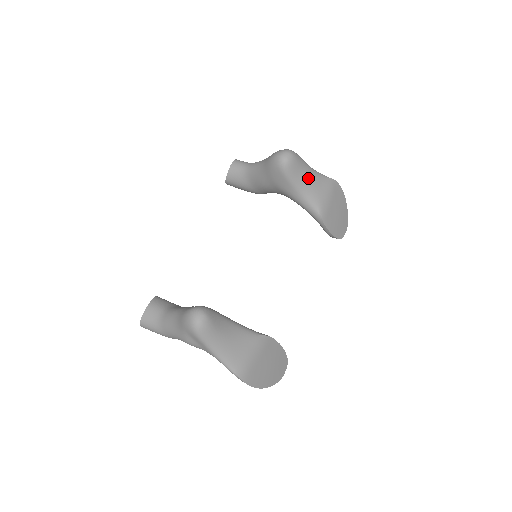
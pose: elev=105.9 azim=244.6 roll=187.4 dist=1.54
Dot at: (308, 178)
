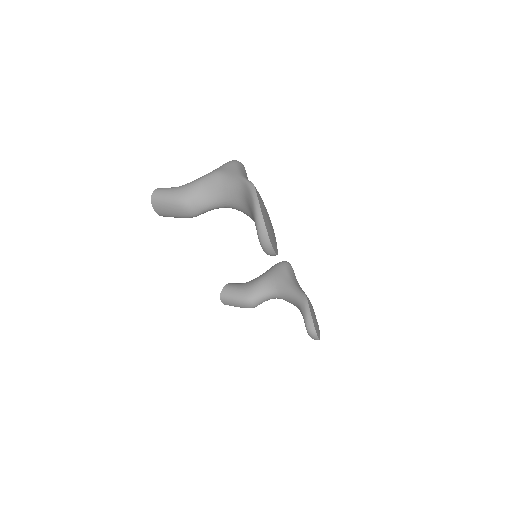
Dot at: (298, 283)
